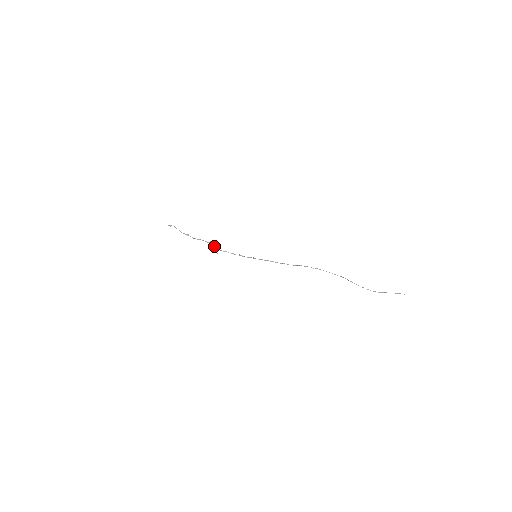
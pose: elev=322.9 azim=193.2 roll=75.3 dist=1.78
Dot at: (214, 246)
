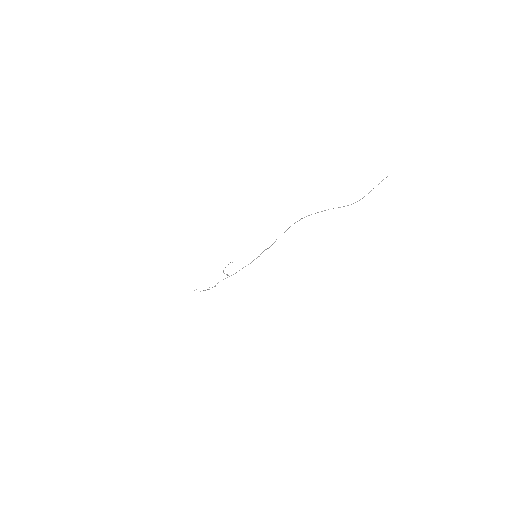
Dot at: occluded
